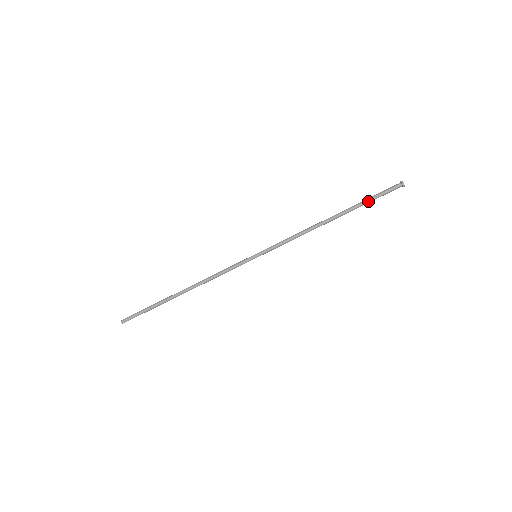
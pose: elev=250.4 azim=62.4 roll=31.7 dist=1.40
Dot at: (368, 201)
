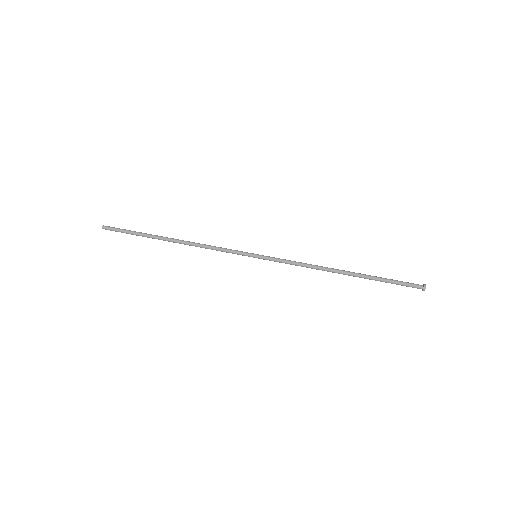
Dot at: (384, 280)
